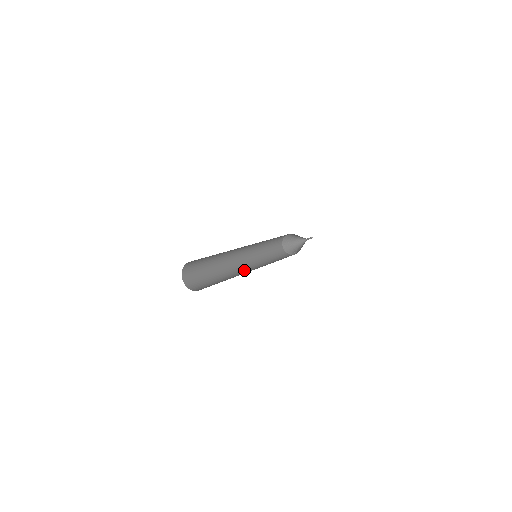
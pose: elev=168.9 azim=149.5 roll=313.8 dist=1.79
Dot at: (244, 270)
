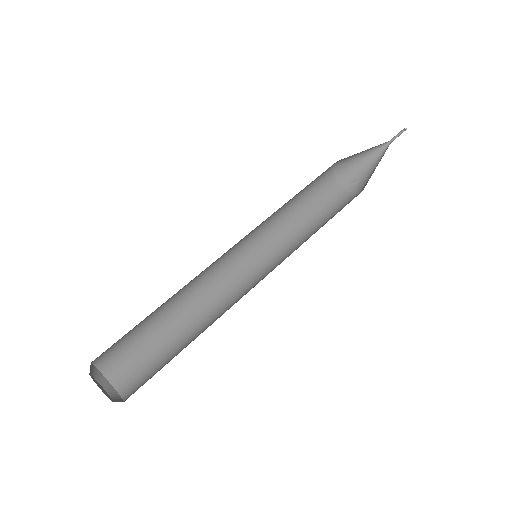
Dot at: (230, 281)
